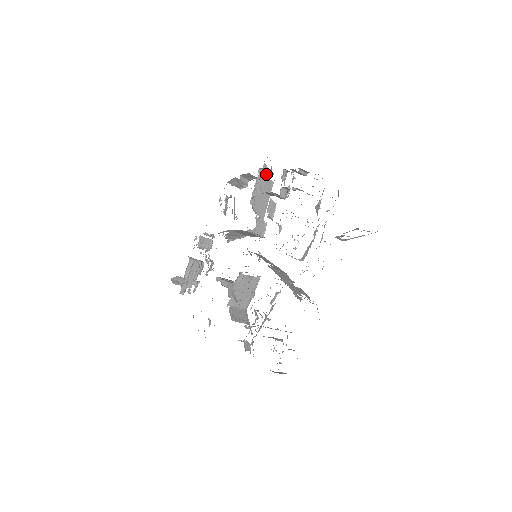
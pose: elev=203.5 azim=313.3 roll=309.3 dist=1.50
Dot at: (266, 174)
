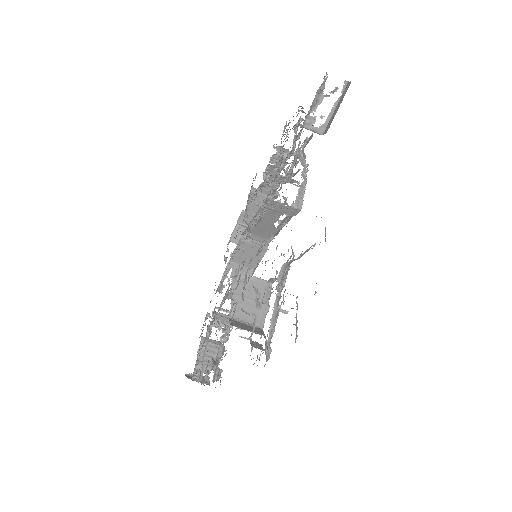
Dot at: occluded
